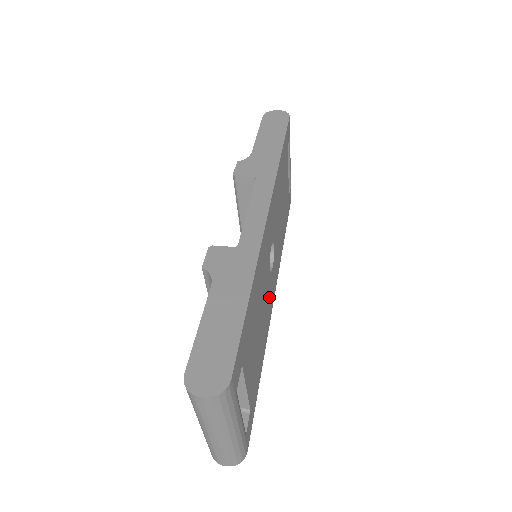
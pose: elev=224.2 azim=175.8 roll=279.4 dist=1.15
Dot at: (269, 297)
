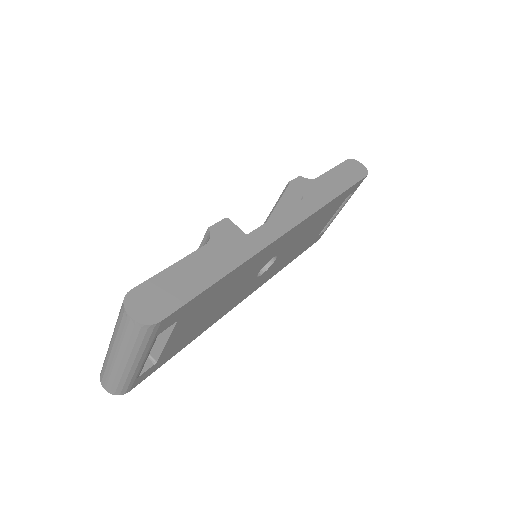
Dot at: (240, 294)
